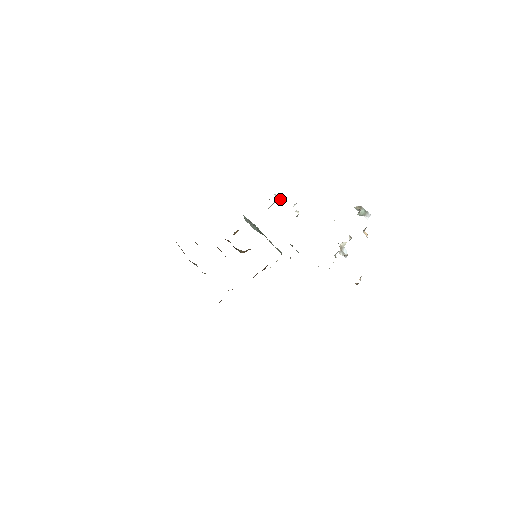
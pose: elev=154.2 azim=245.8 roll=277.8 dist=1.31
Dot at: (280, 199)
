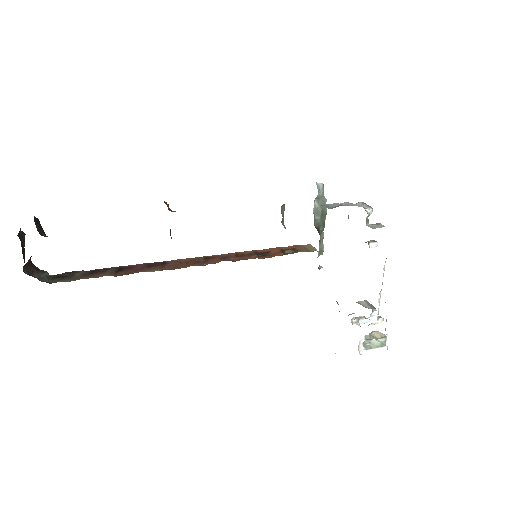
Dot at: occluded
